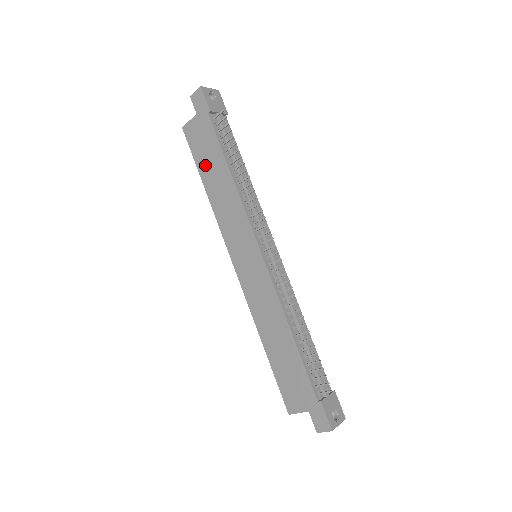
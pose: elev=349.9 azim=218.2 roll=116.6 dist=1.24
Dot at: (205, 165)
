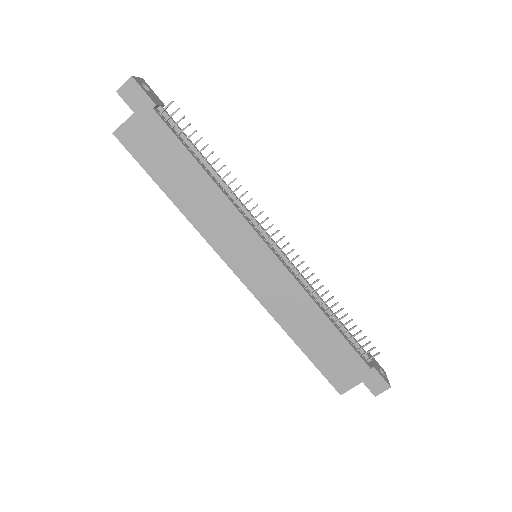
Dot at: (165, 173)
